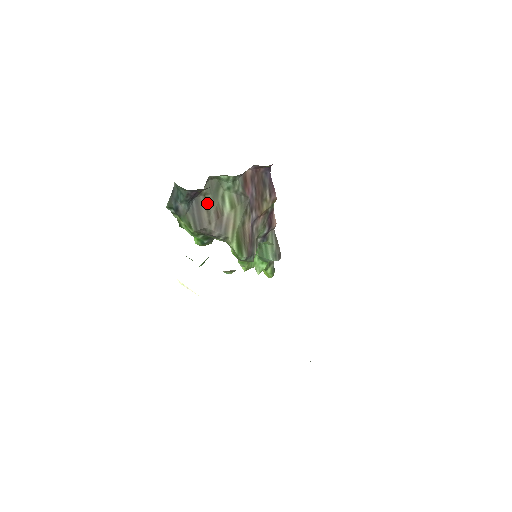
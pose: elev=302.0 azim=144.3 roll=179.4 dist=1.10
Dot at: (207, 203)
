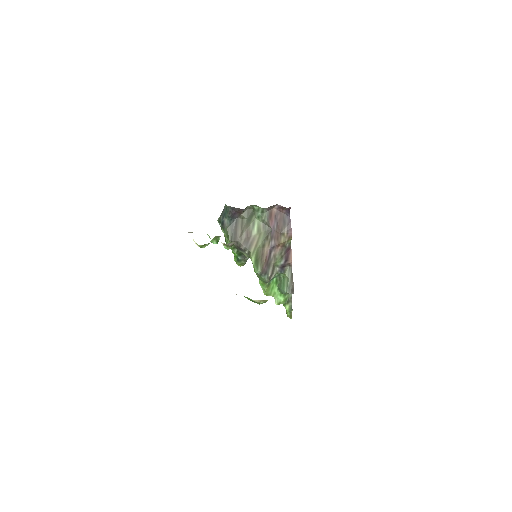
Dot at: (243, 224)
